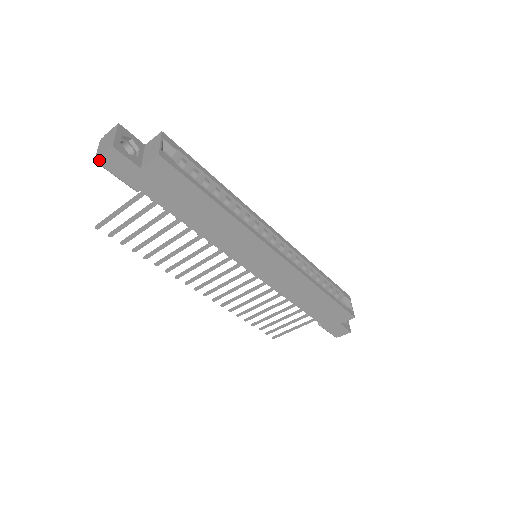
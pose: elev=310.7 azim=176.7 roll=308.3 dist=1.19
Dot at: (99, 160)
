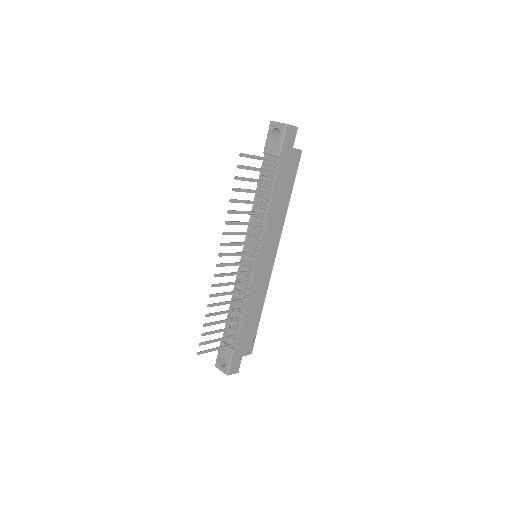
Dot at: (289, 126)
